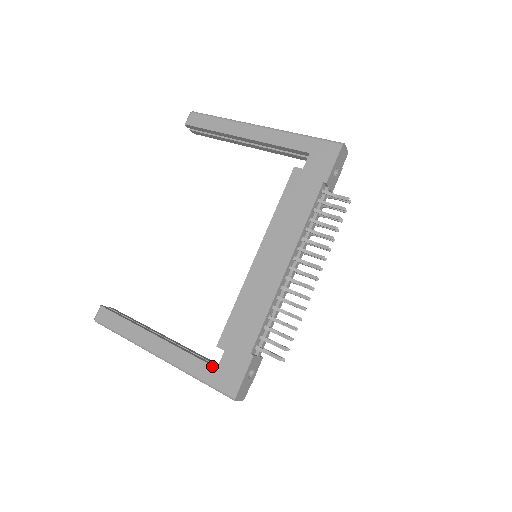
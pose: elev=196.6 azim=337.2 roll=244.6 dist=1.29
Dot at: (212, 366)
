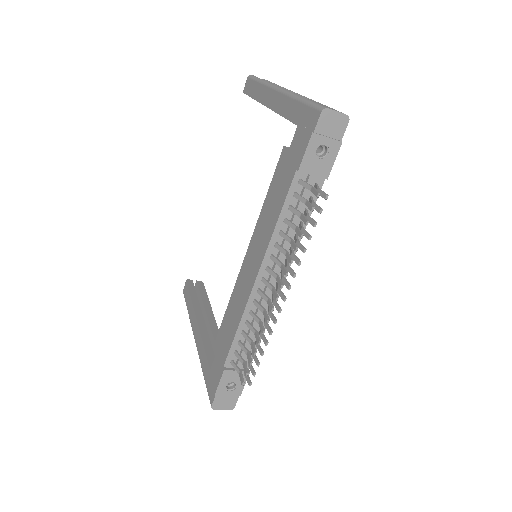
Dot at: (209, 366)
